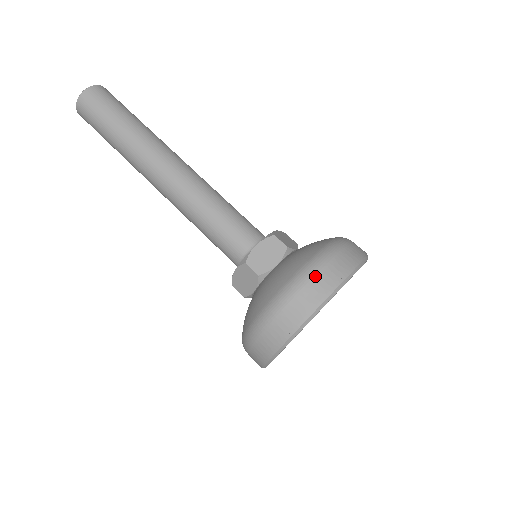
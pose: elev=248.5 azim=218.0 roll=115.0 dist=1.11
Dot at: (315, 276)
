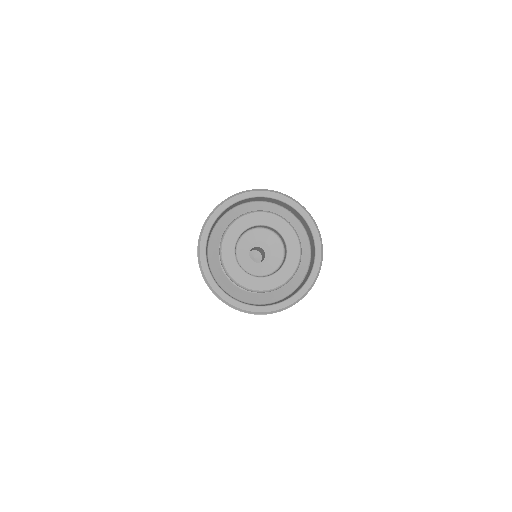
Dot at: occluded
